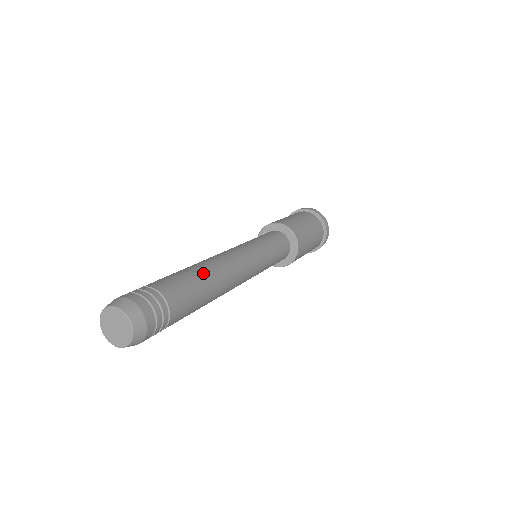
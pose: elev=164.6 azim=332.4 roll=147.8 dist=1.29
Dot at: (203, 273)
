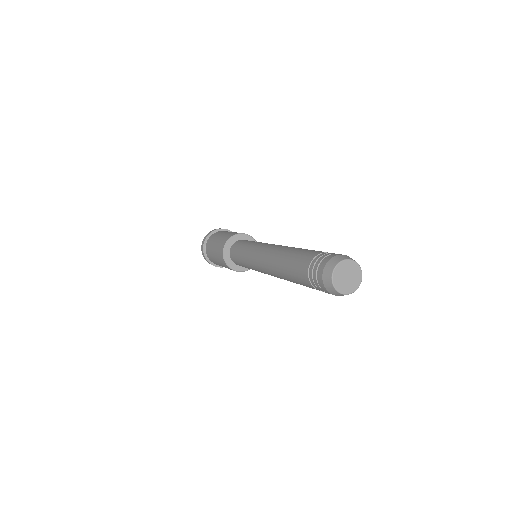
Dot at: occluded
